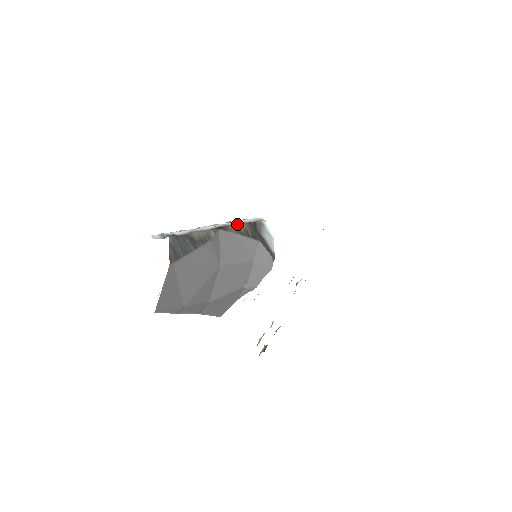
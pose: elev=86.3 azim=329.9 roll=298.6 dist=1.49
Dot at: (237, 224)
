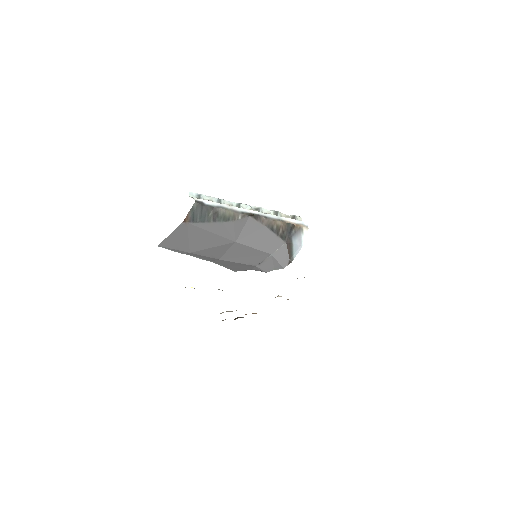
Dot at: (274, 219)
